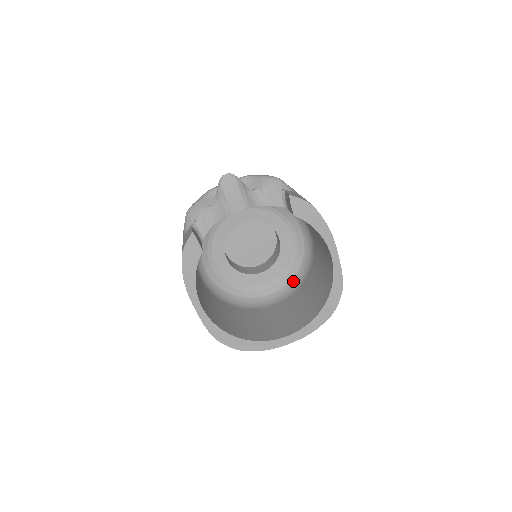
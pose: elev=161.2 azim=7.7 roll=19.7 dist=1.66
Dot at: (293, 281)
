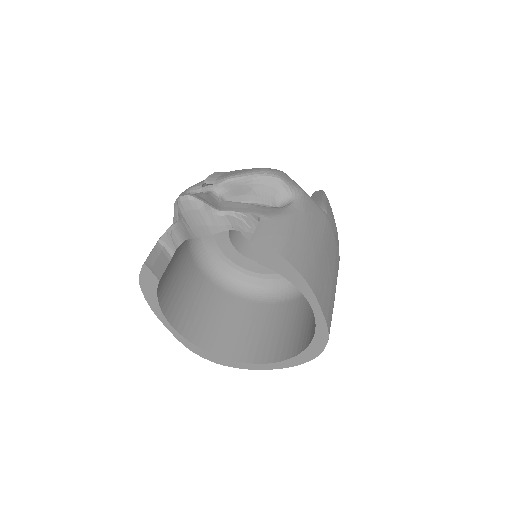
Dot at: occluded
